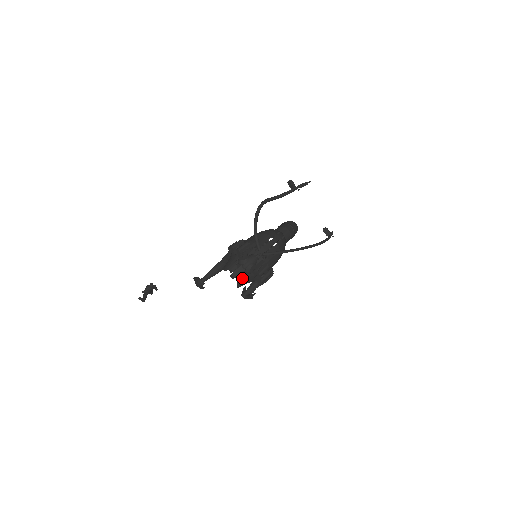
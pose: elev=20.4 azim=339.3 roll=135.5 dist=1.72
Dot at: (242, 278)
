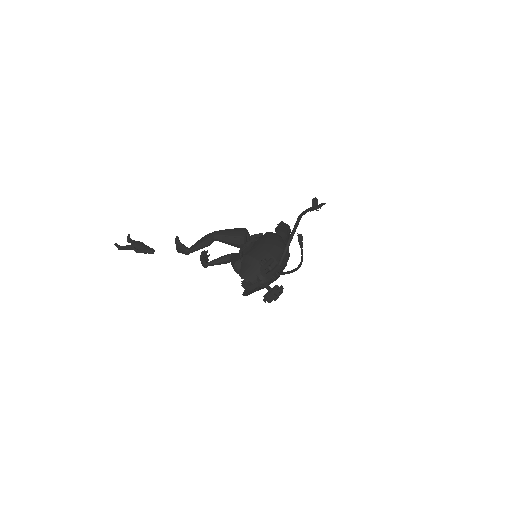
Dot at: (255, 291)
